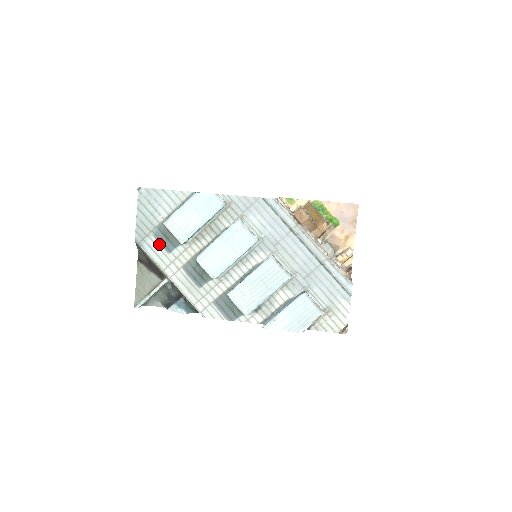
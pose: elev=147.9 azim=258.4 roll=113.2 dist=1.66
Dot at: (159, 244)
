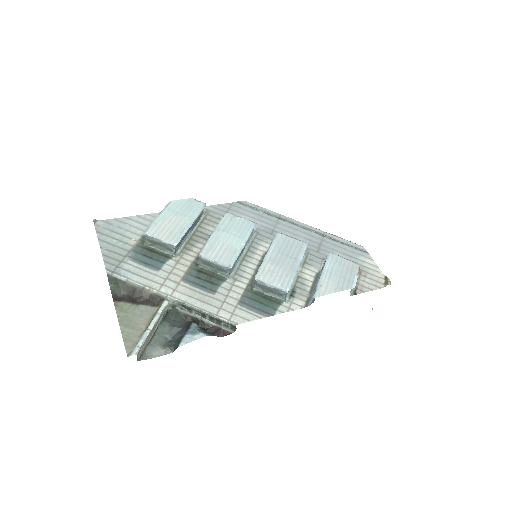
Dot at: (141, 266)
